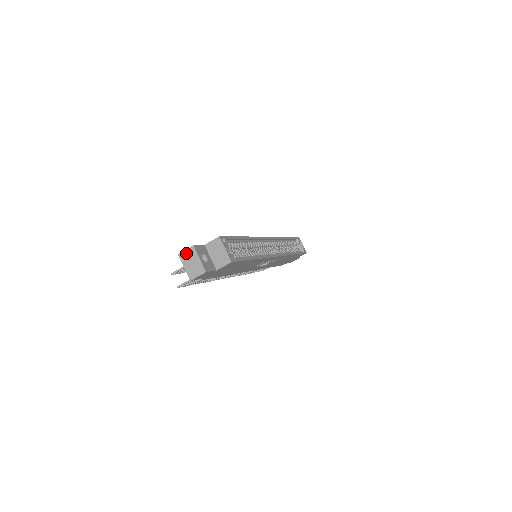
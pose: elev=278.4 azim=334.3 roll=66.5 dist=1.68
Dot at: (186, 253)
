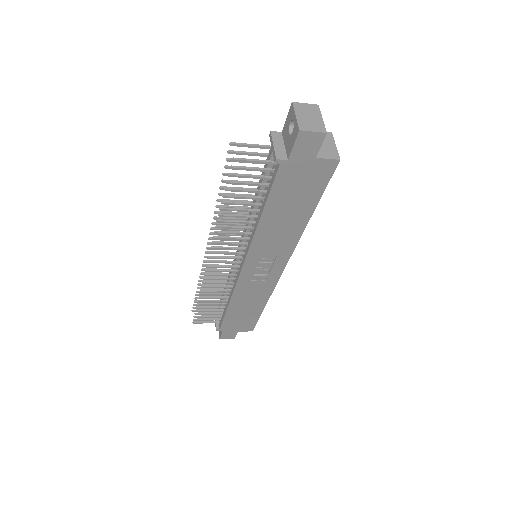
Dot at: (305, 106)
